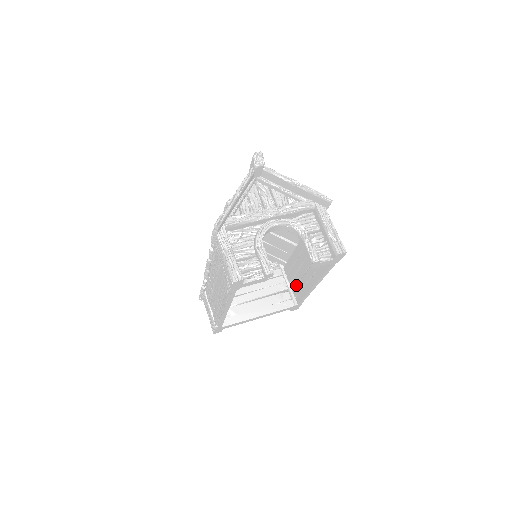
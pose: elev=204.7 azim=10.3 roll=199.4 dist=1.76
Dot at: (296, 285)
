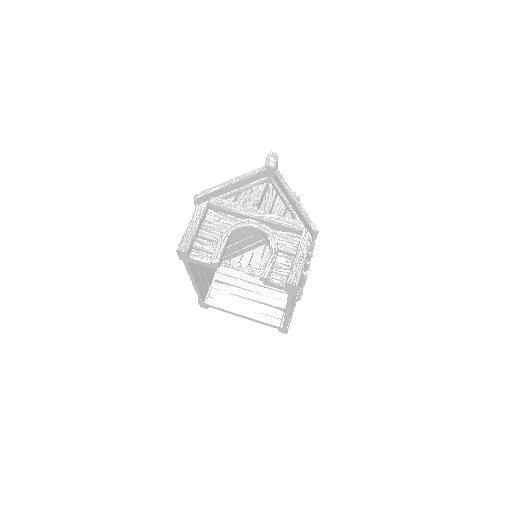
Dot at: occluded
